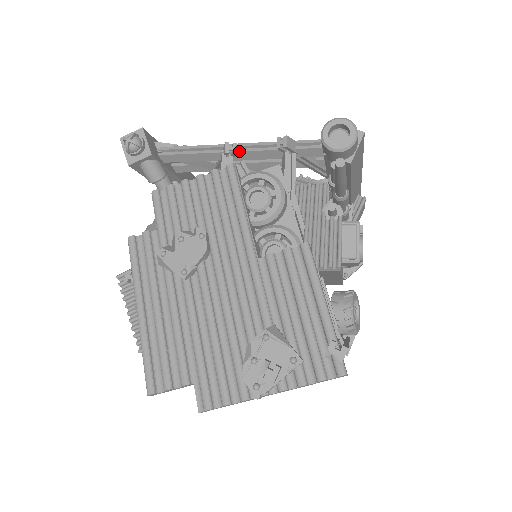
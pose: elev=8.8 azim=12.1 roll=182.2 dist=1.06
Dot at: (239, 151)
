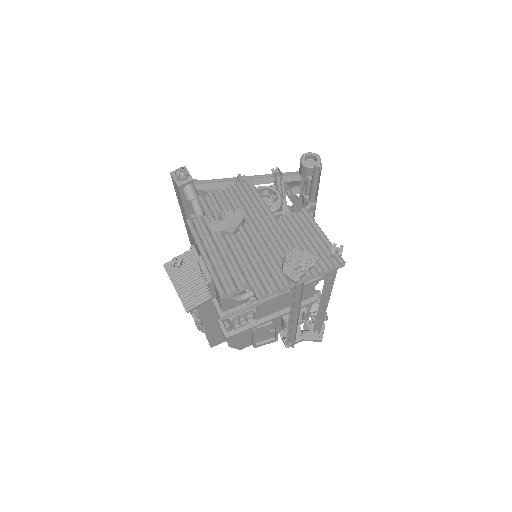
Dot at: occluded
